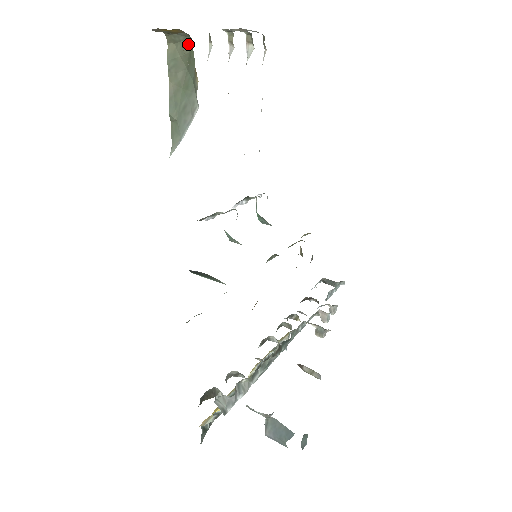
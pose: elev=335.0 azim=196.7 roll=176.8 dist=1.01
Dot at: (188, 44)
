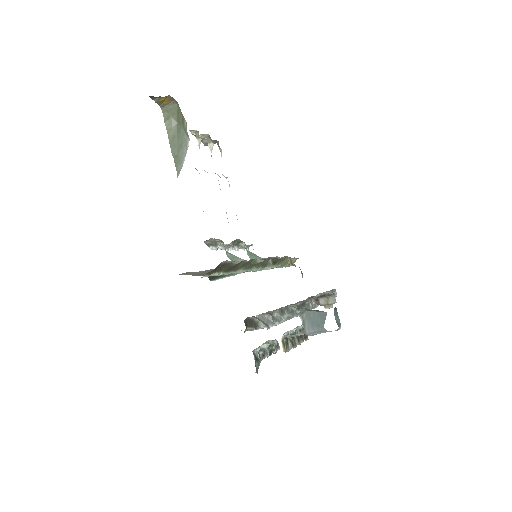
Dot at: (175, 108)
